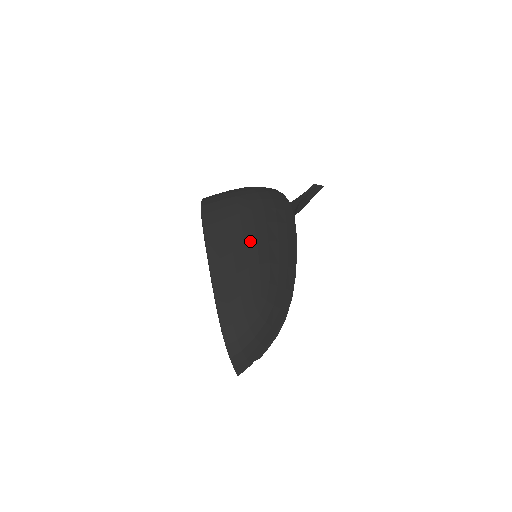
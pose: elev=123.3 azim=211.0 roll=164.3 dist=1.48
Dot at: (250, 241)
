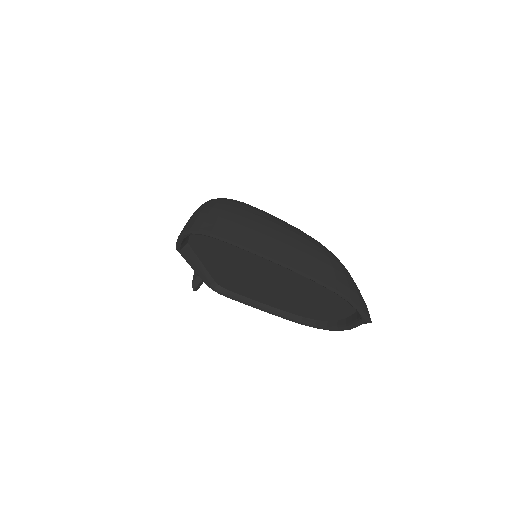
Dot at: (268, 223)
